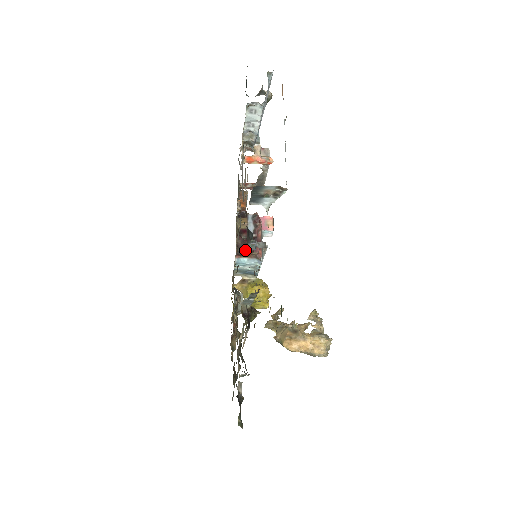
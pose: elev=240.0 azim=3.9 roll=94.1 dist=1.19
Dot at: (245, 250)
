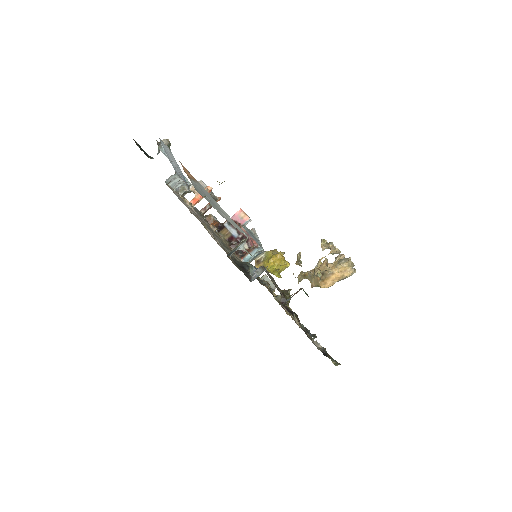
Dot at: (244, 251)
